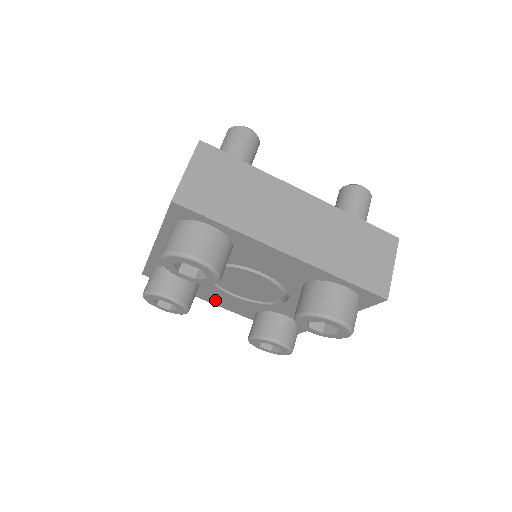
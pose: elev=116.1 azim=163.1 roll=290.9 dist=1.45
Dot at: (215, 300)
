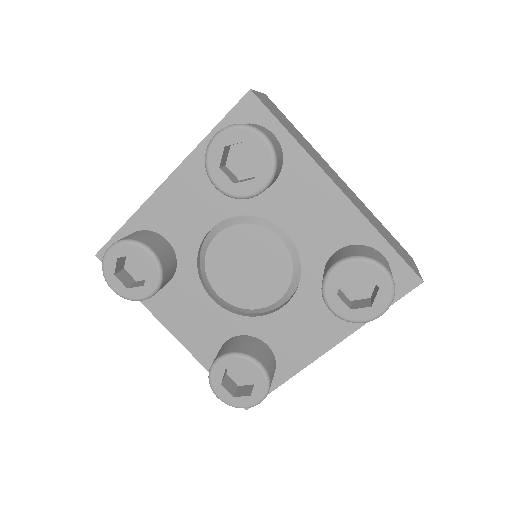
Dot at: (175, 316)
